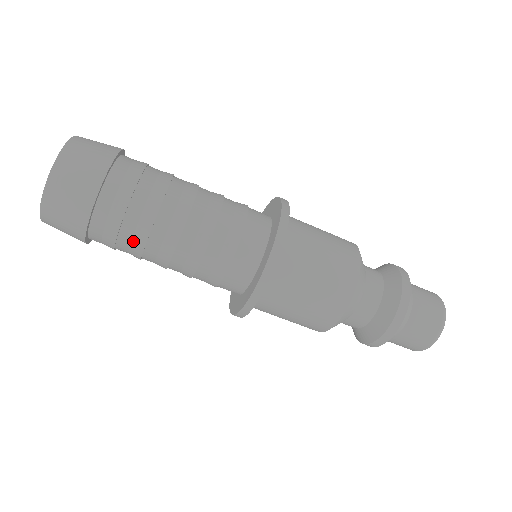
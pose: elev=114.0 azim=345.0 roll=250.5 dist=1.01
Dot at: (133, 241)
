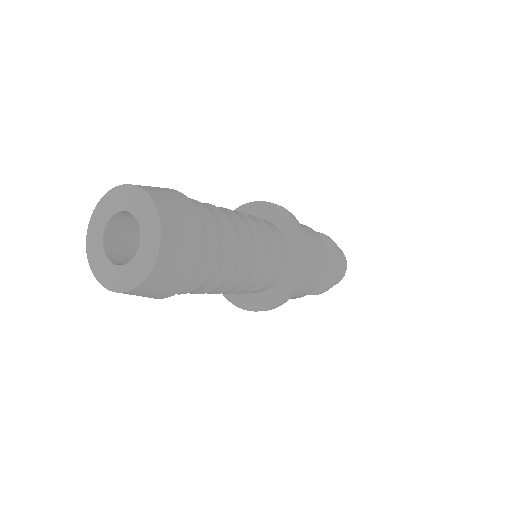
Dot at: (221, 269)
